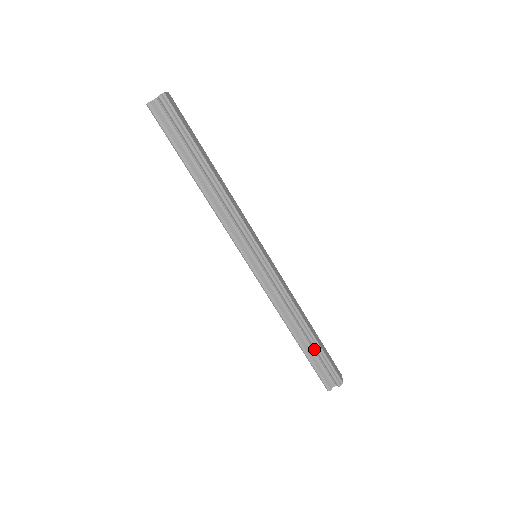
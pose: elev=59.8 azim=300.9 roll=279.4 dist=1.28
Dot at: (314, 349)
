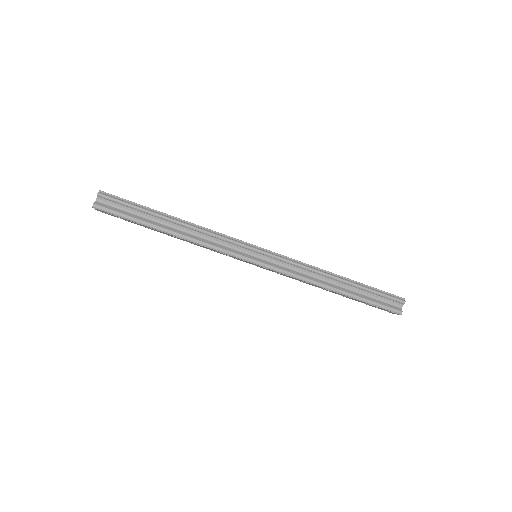
Dot at: (360, 290)
